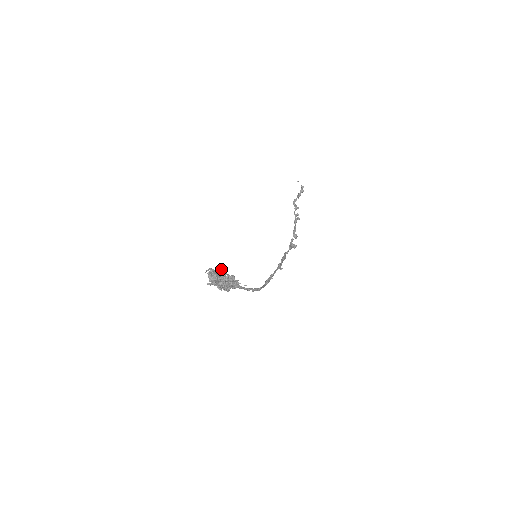
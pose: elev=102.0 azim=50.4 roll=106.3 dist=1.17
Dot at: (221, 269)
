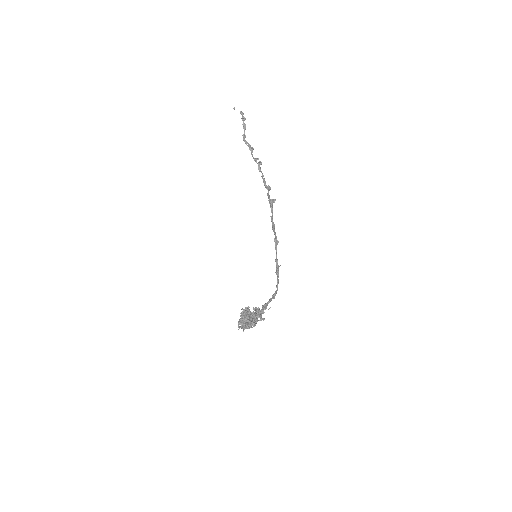
Dot at: (244, 309)
